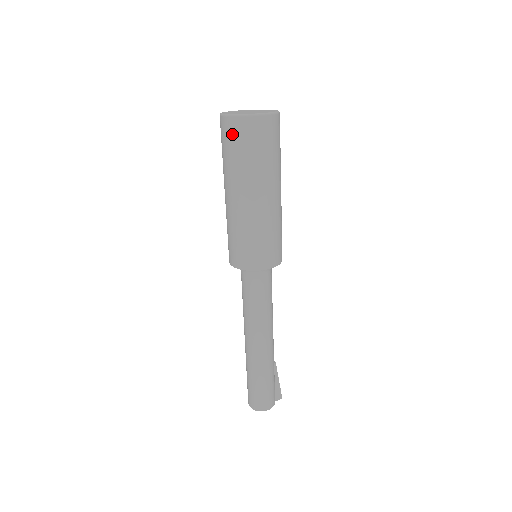
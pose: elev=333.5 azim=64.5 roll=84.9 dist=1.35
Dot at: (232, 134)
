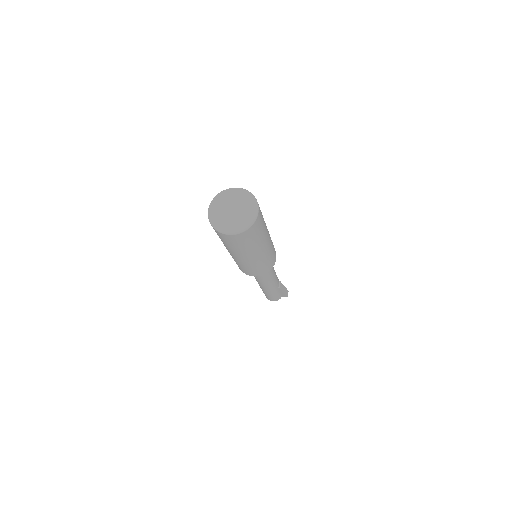
Dot at: occluded
